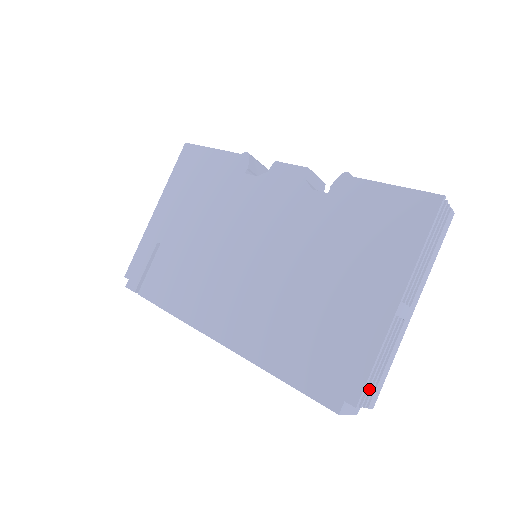
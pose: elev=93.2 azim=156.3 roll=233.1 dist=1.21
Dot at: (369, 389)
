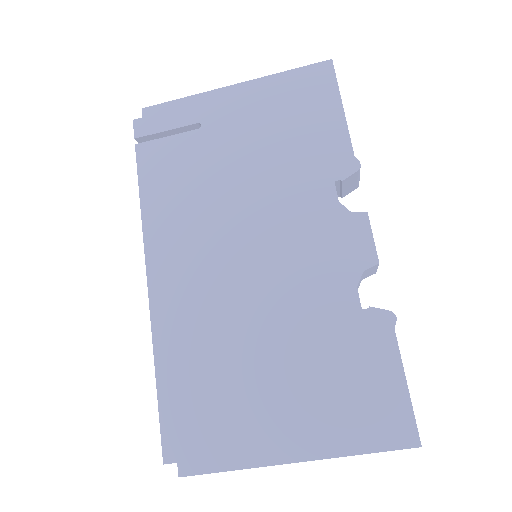
Dot at: occluded
